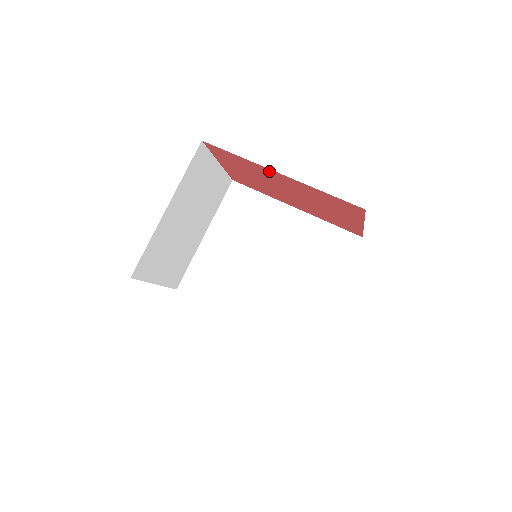
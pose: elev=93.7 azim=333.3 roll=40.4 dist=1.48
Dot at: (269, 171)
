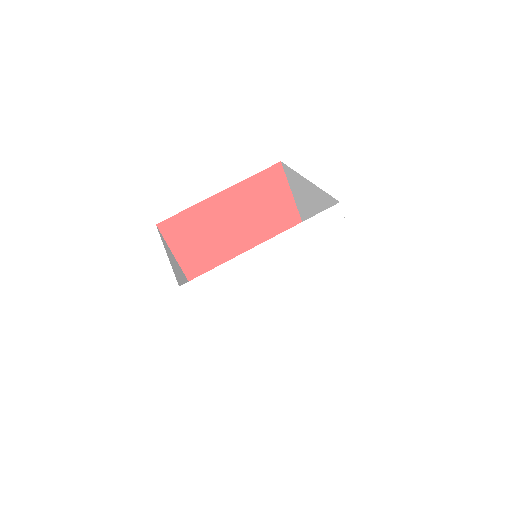
Dot at: (213, 202)
